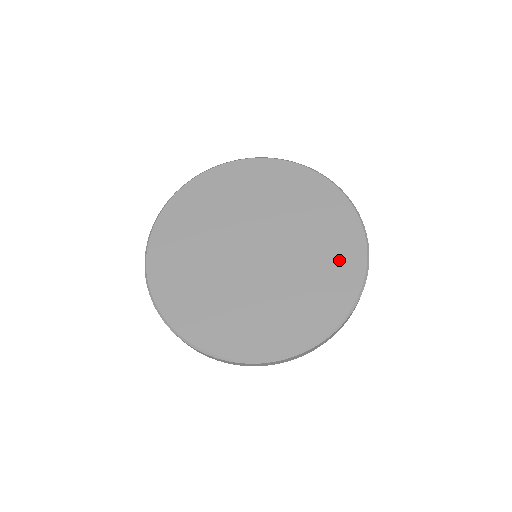
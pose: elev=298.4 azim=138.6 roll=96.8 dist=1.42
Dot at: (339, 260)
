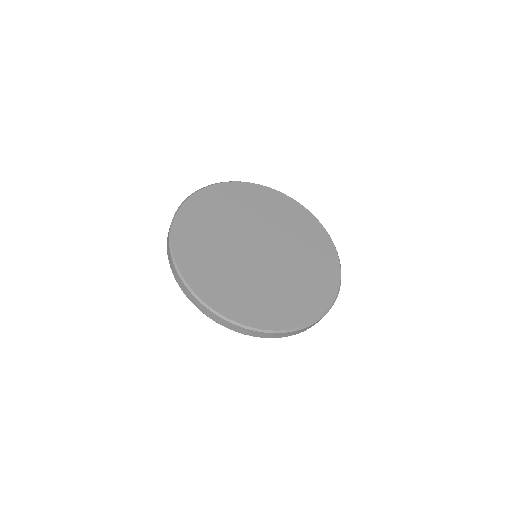
Dot at: (322, 271)
